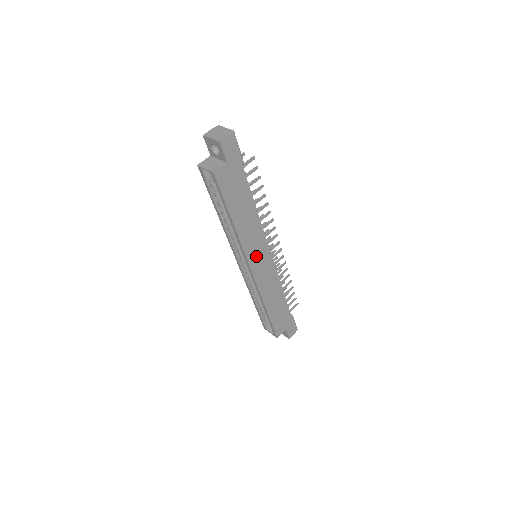
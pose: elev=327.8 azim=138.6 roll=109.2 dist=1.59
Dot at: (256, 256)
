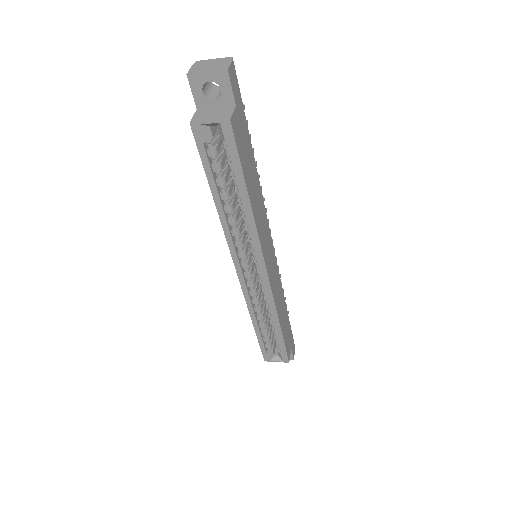
Dot at: (266, 250)
